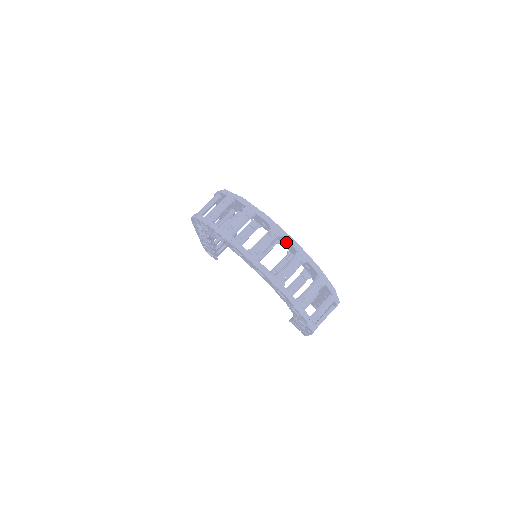
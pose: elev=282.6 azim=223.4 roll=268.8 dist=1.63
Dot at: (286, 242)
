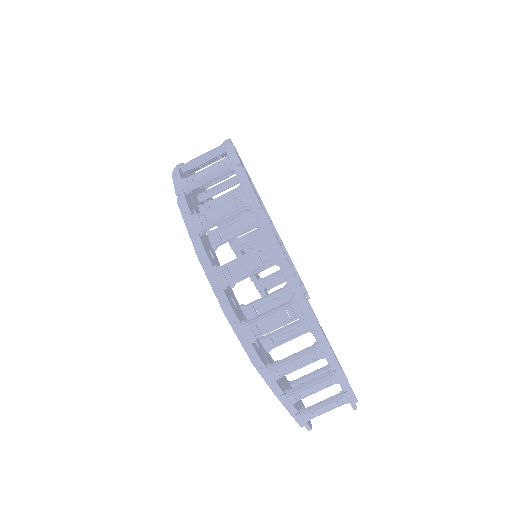
Dot at: occluded
